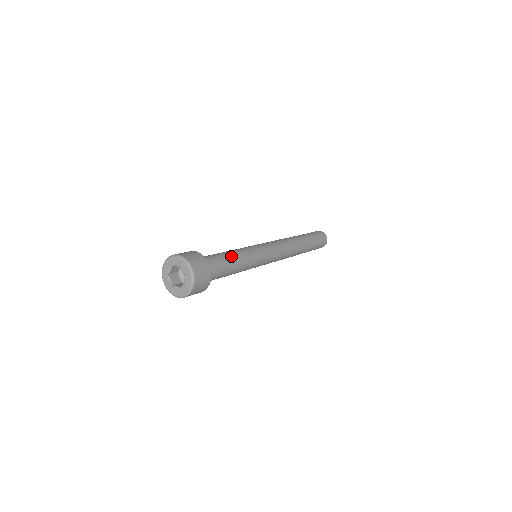
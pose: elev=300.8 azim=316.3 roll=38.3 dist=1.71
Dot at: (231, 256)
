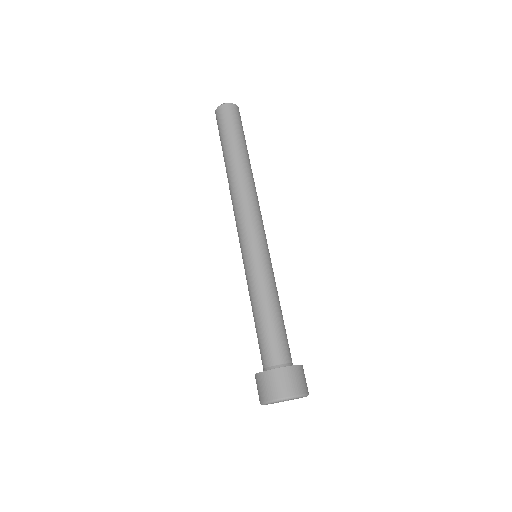
Dot at: (269, 314)
